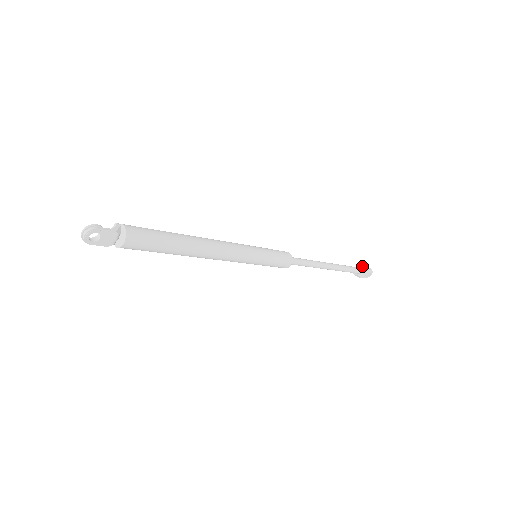
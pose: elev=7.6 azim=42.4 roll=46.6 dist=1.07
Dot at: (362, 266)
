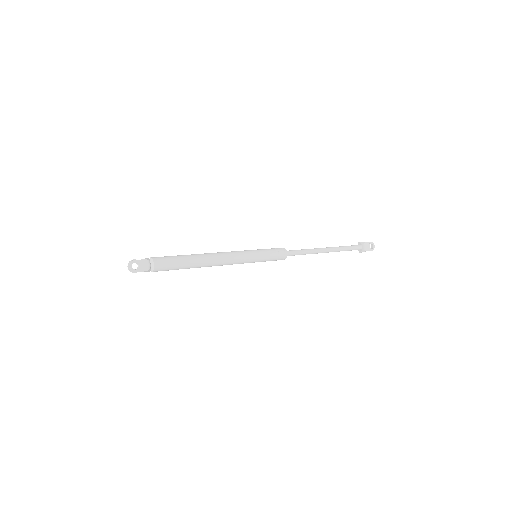
Dot at: (360, 243)
